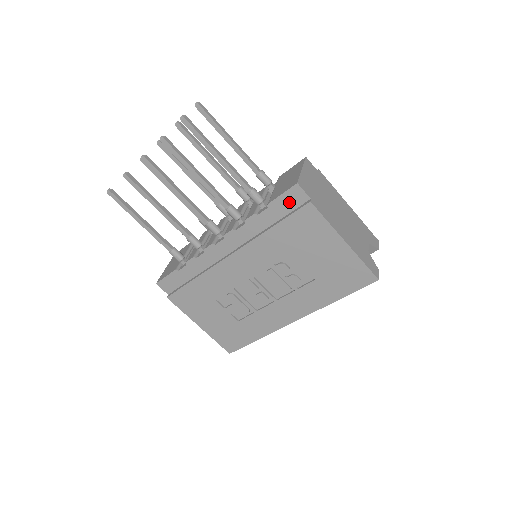
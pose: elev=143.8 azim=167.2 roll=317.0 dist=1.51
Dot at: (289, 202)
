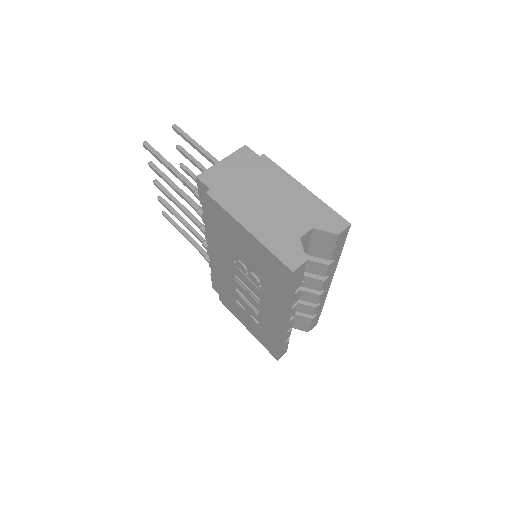
Dot at: (205, 197)
